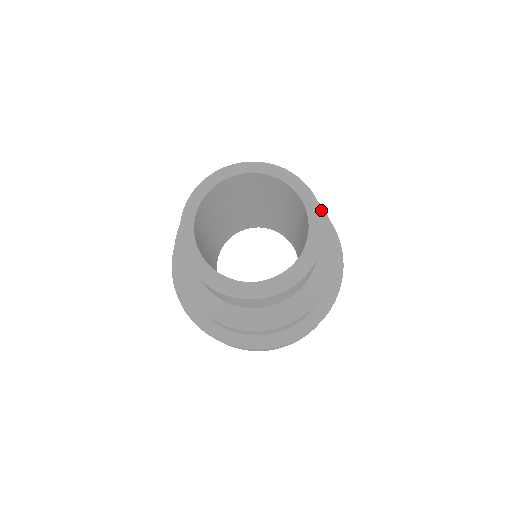
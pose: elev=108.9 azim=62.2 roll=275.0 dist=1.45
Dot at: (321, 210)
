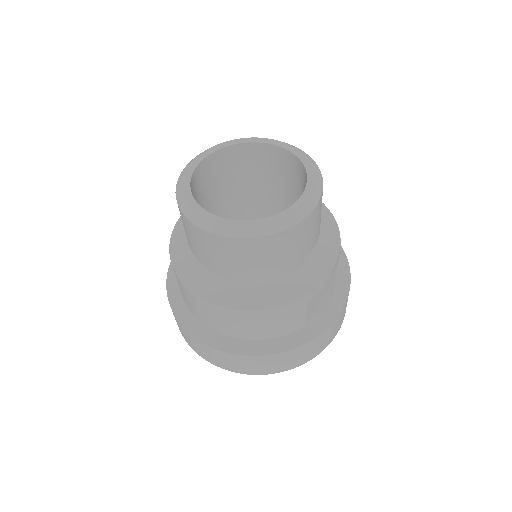
Dot at: (326, 210)
